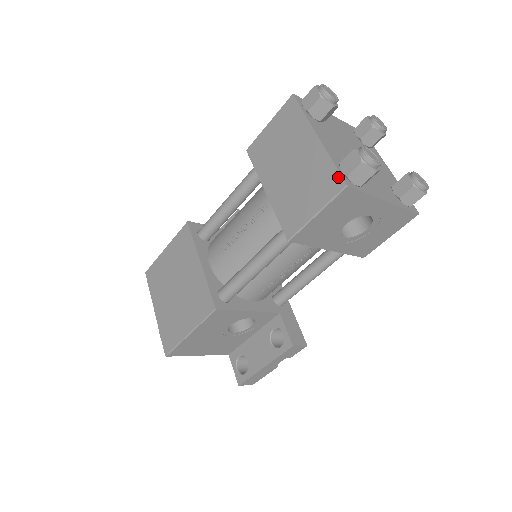
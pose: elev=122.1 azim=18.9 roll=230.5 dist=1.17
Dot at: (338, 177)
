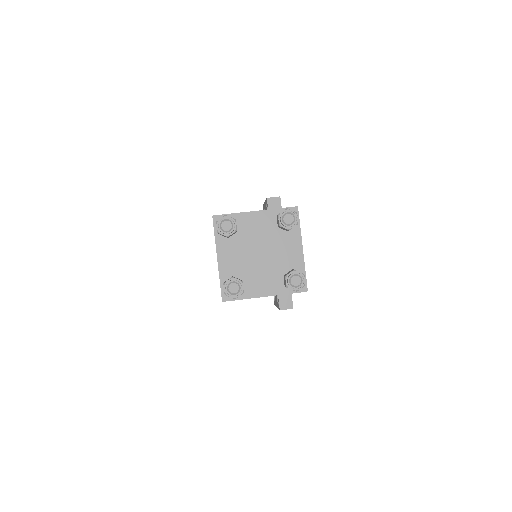
Dot at: (221, 293)
